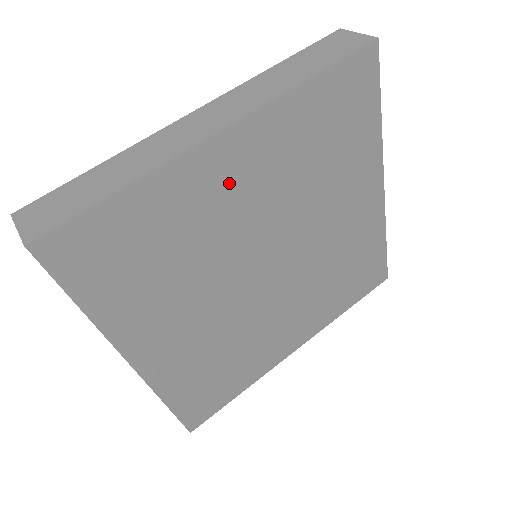
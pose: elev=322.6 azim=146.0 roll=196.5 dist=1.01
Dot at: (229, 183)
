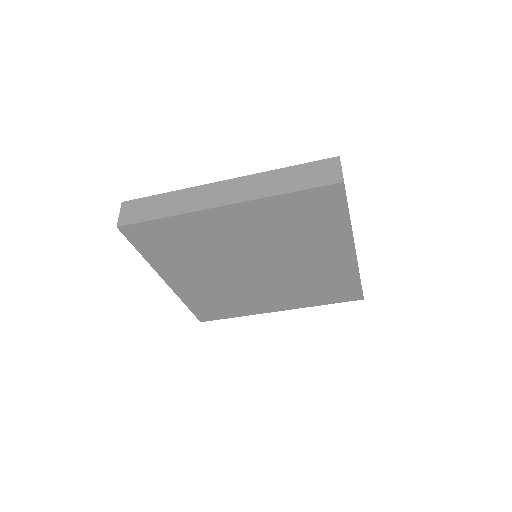
Dot at: (228, 227)
